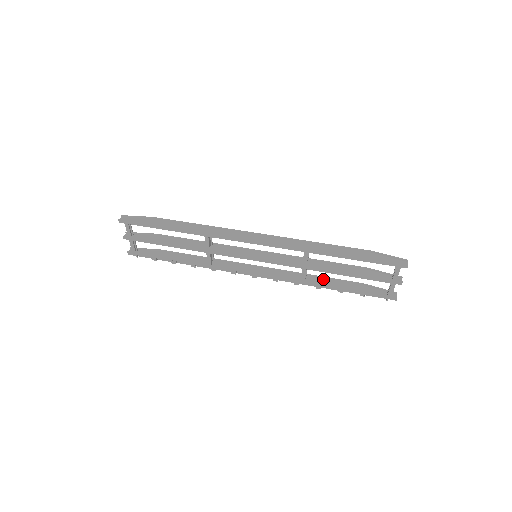
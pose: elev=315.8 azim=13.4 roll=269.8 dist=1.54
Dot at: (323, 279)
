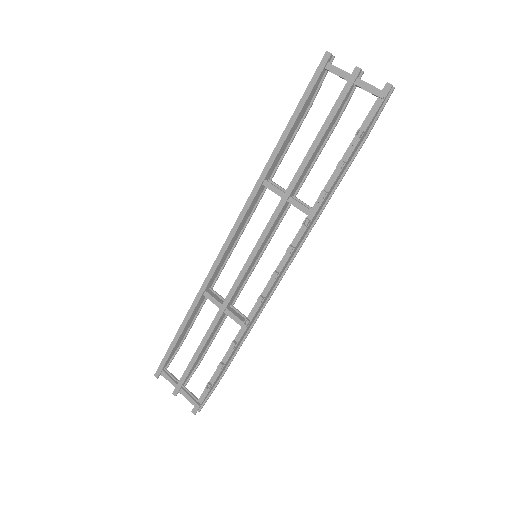
Dot at: (330, 190)
